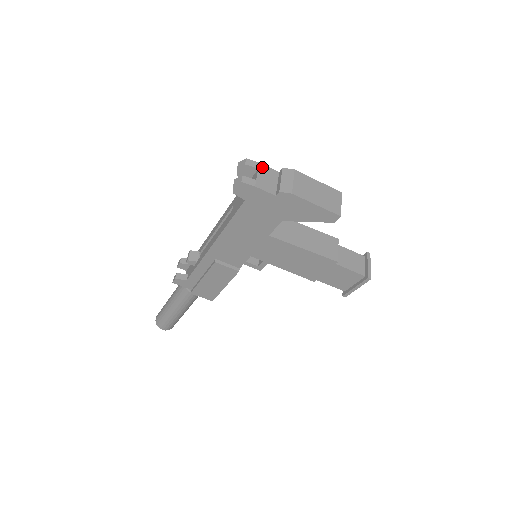
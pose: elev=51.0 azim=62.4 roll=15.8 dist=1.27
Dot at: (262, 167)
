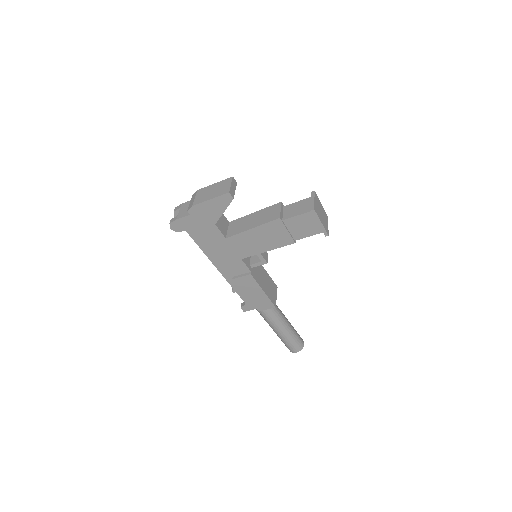
Dot at: (183, 205)
